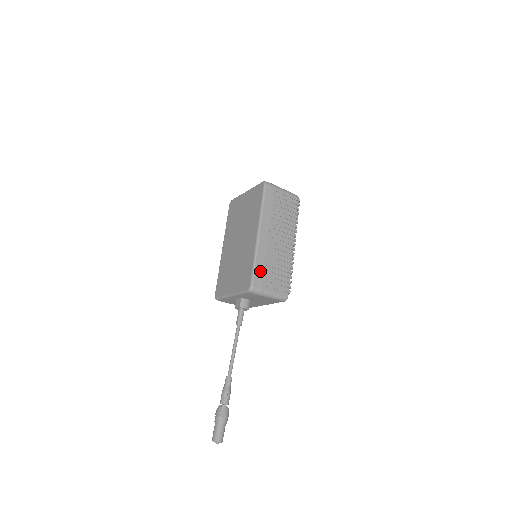
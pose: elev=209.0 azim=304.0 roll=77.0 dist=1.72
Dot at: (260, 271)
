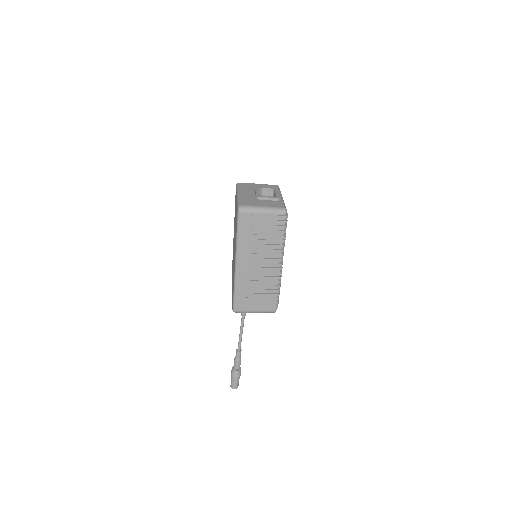
Dot at: (241, 297)
